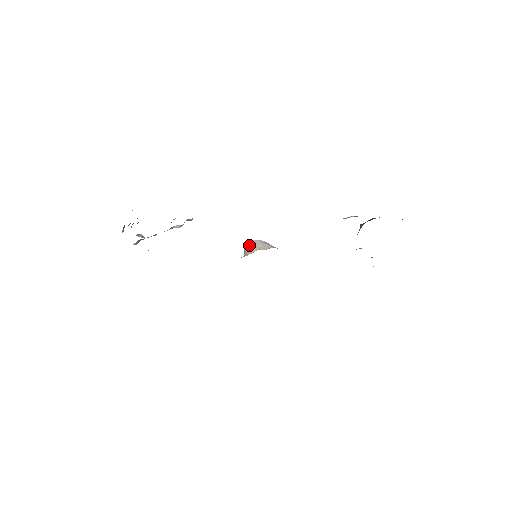
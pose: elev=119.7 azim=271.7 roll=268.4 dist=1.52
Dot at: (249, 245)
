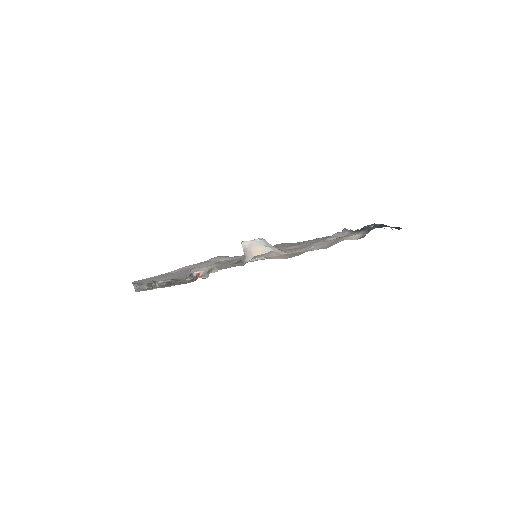
Dot at: (249, 247)
